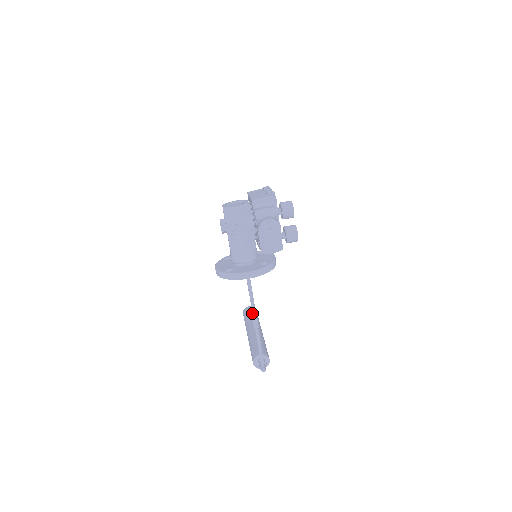
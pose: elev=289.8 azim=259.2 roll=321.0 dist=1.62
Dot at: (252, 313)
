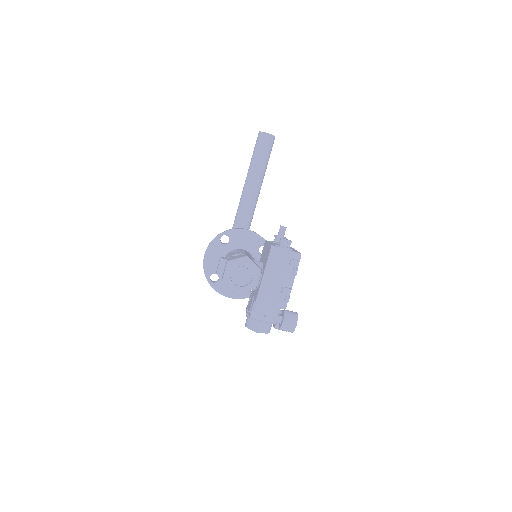
Dot at: (265, 152)
